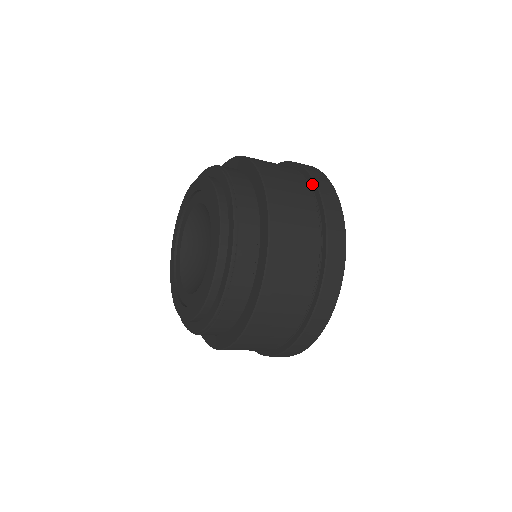
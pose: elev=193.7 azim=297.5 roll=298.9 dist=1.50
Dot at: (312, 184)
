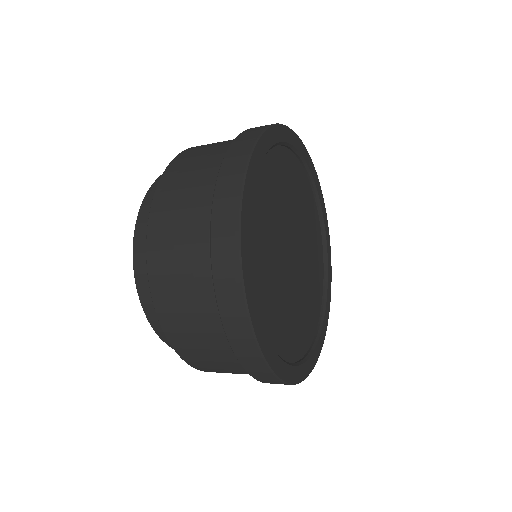
Dot at: occluded
